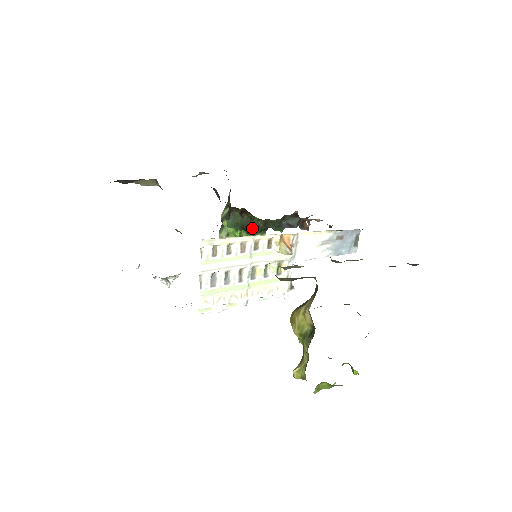
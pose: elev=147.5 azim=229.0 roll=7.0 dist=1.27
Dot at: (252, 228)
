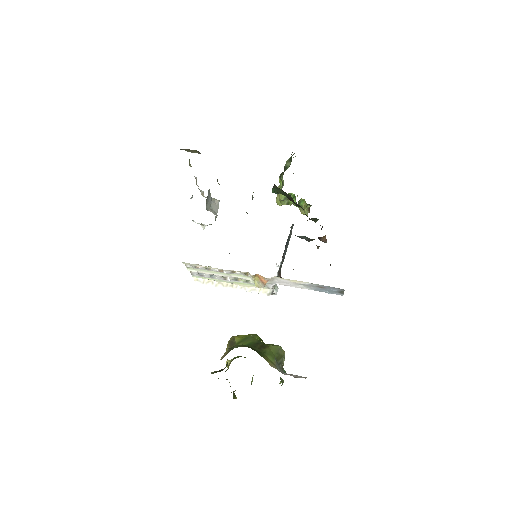
Dot at: (293, 202)
